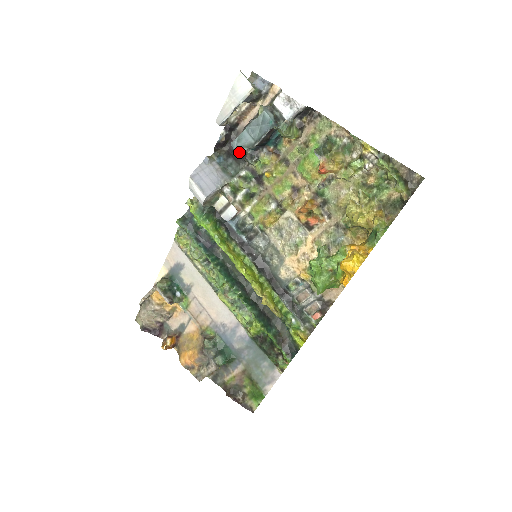
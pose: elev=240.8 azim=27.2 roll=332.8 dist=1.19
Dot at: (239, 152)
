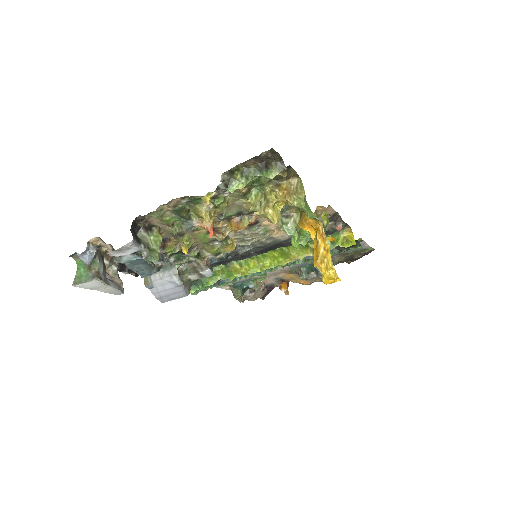
Dot at: occluded
